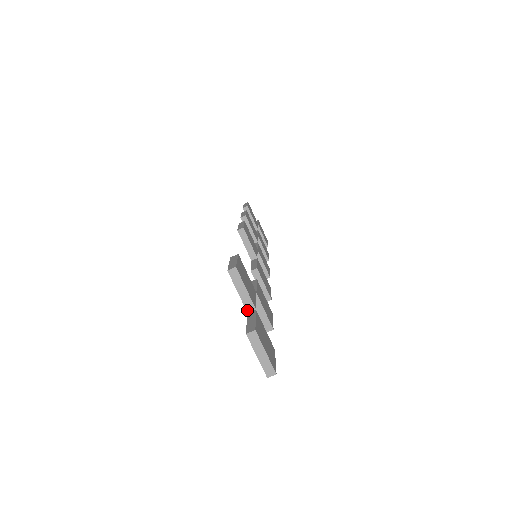
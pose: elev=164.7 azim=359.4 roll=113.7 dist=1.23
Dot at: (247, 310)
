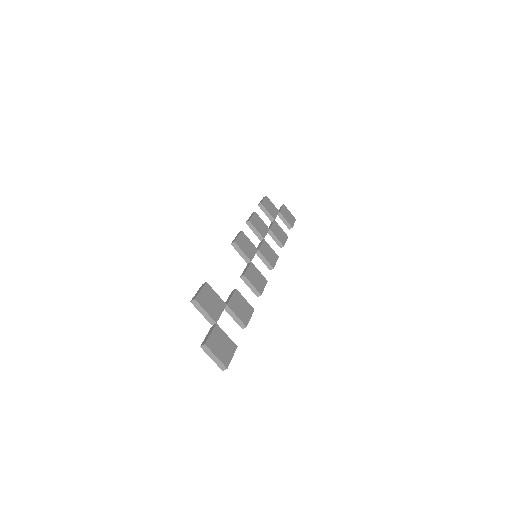
Dot at: (211, 324)
